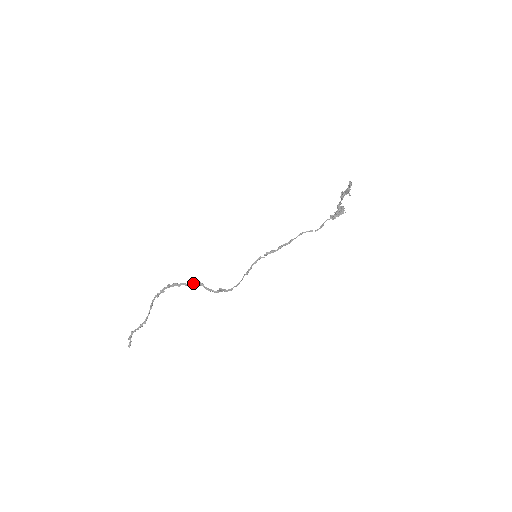
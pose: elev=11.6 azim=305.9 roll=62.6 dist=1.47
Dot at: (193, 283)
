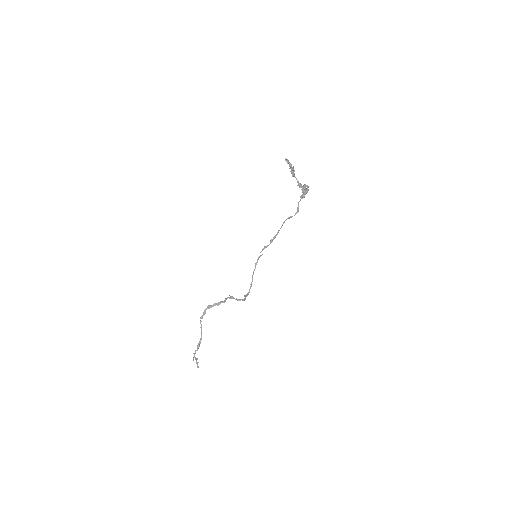
Dot at: occluded
